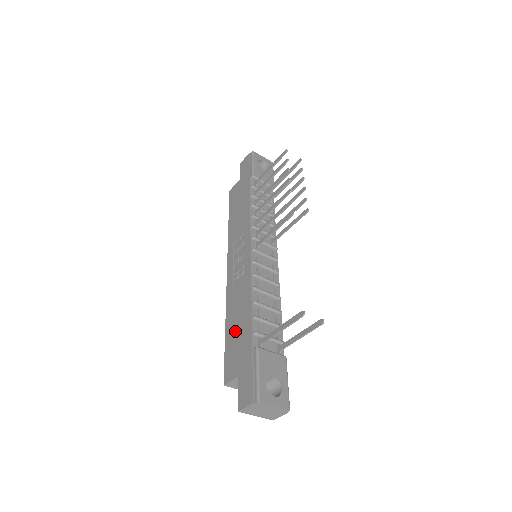
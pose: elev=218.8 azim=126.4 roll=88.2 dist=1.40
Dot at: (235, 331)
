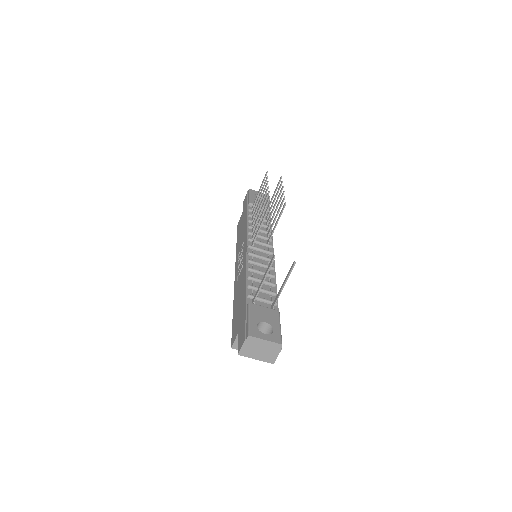
Dot at: (237, 306)
